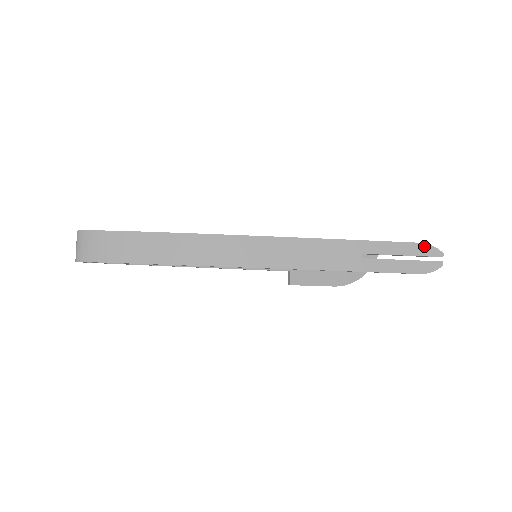
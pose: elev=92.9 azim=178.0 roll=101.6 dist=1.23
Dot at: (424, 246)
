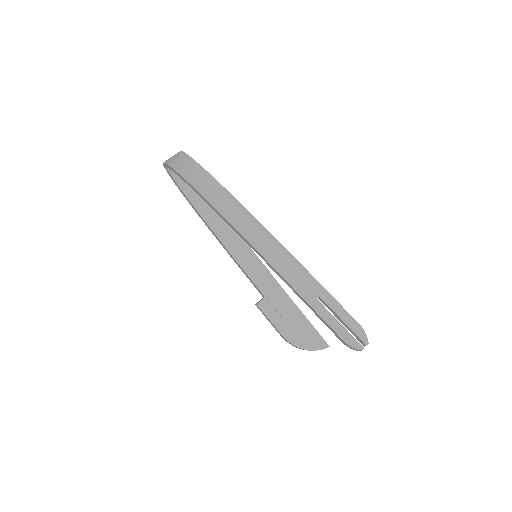
Dot at: (360, 328)
